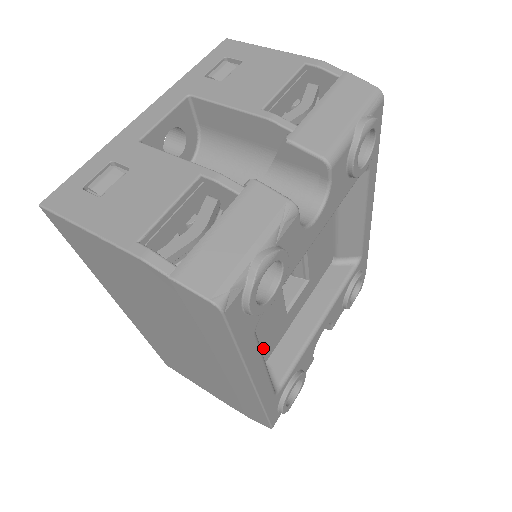
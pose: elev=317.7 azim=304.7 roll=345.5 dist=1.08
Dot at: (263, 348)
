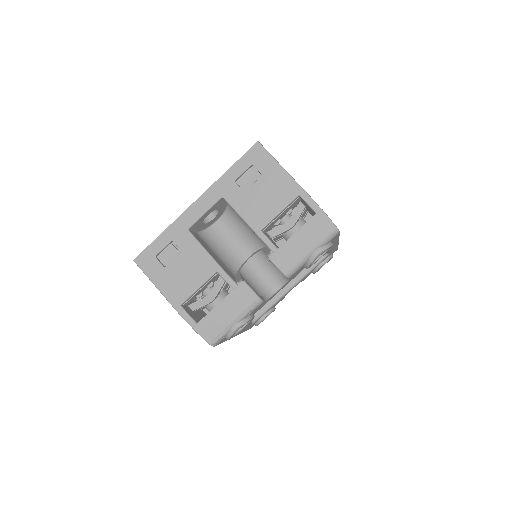
Dot at: occluded
